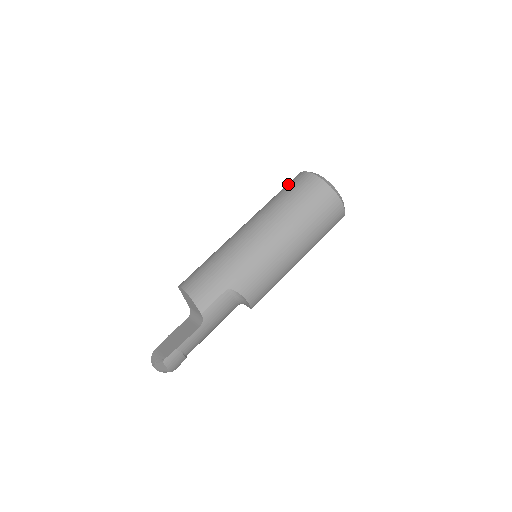
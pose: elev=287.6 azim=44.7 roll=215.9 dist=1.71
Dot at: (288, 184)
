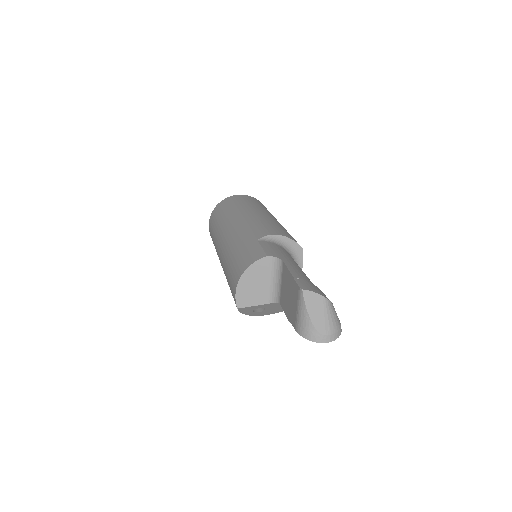
Dot at: (211, 236)
